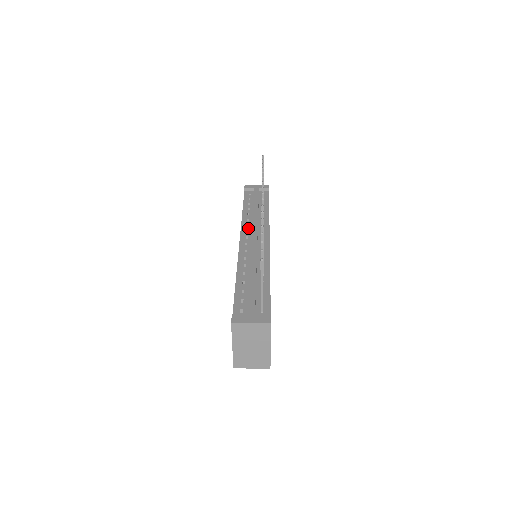
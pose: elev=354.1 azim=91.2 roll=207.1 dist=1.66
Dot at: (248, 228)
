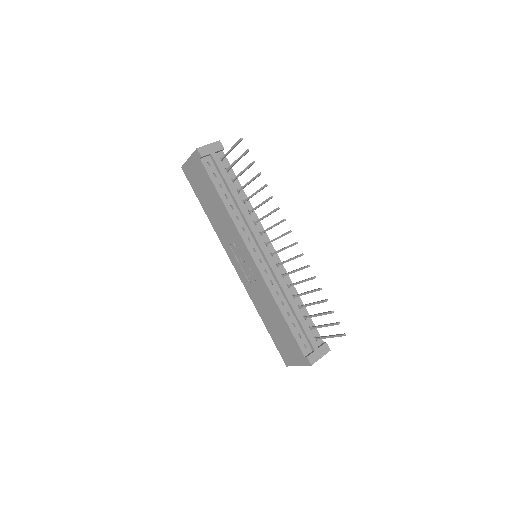
Dot at: (247, 234)
